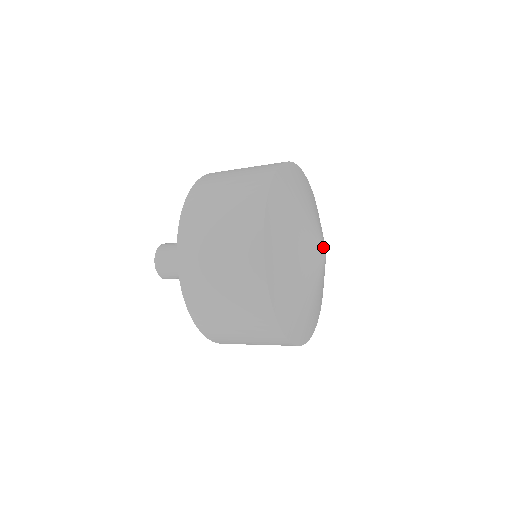
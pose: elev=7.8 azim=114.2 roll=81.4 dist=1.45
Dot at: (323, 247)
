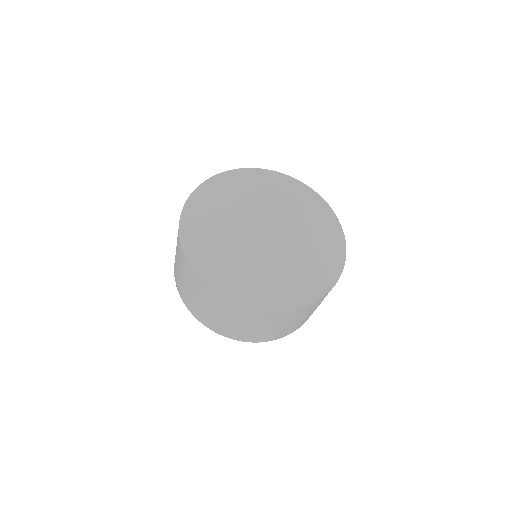
Dot at: (265, 218)
